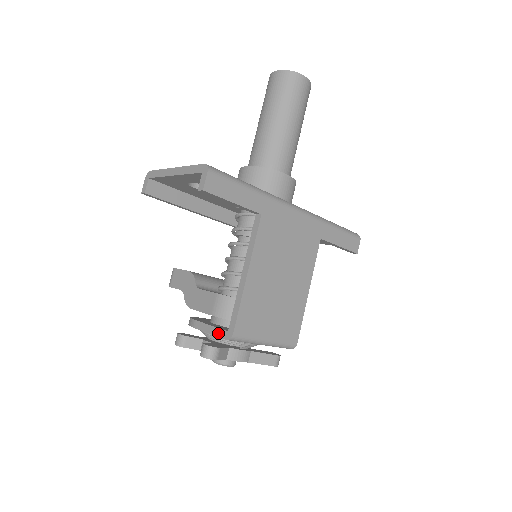
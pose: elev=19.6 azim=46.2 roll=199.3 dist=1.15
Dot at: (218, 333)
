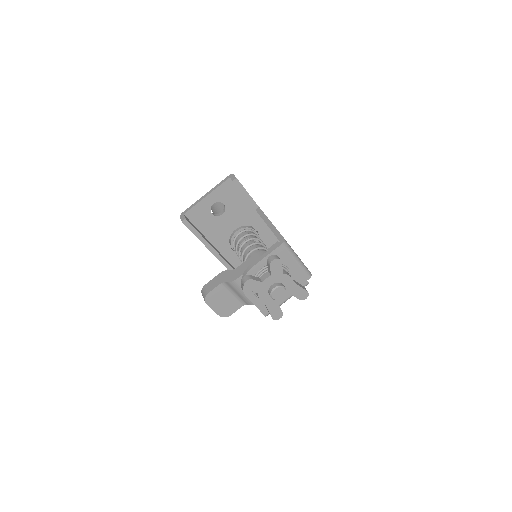
Dot at: (274, 248)
